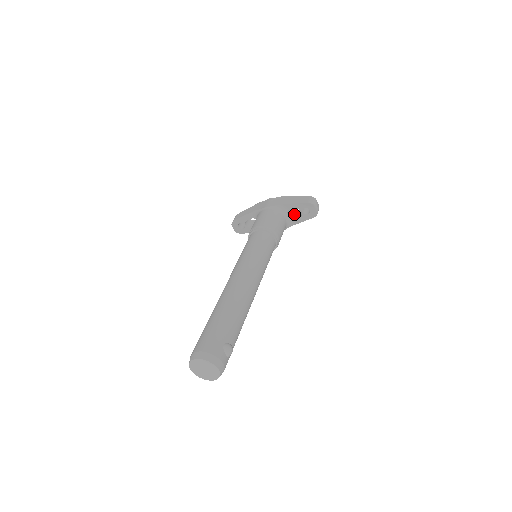
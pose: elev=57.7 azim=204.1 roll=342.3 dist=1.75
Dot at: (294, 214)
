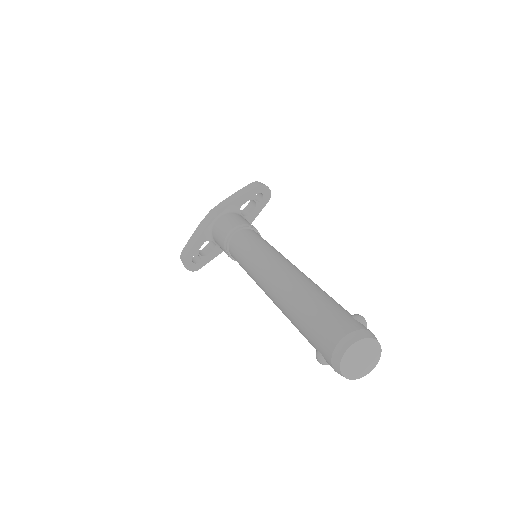
Dot at: (244, 212)
